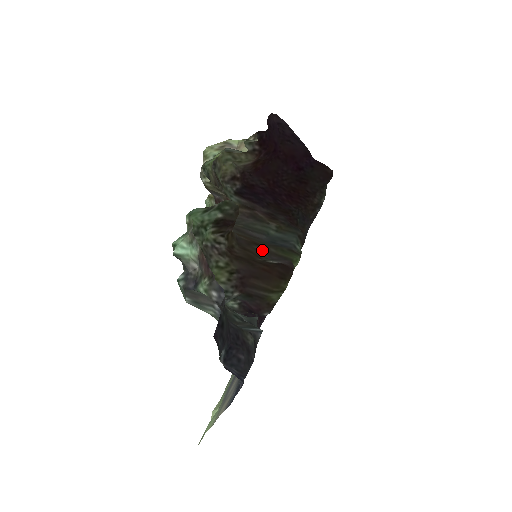
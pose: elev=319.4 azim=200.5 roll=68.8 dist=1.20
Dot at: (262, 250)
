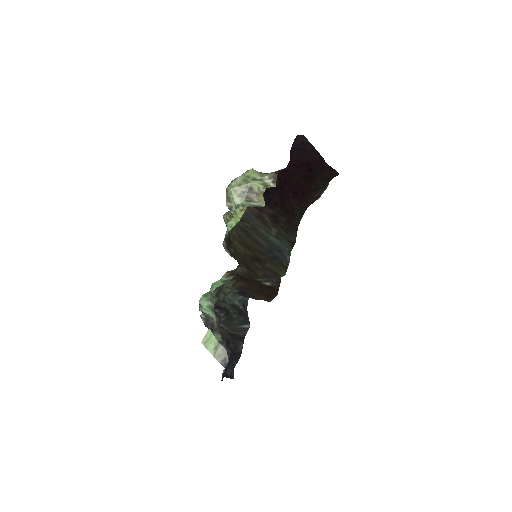
Dot at: (261, 267)
